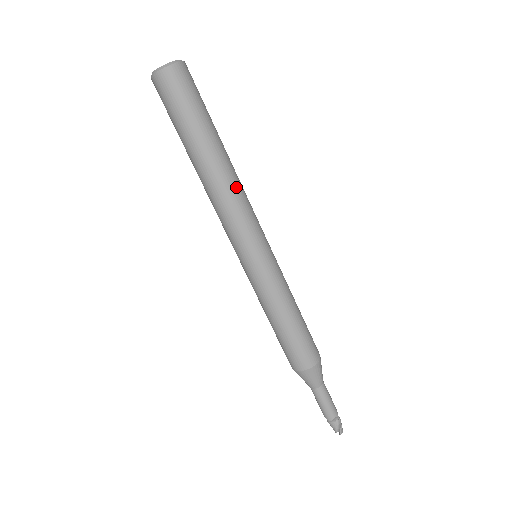
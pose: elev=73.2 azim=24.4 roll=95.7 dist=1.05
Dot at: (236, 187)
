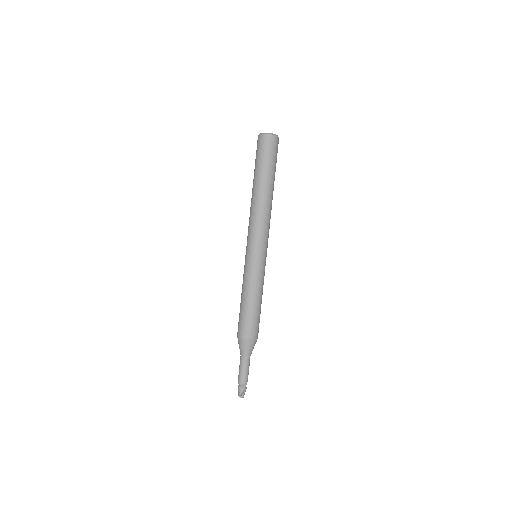
Dot at: (267, 211)
